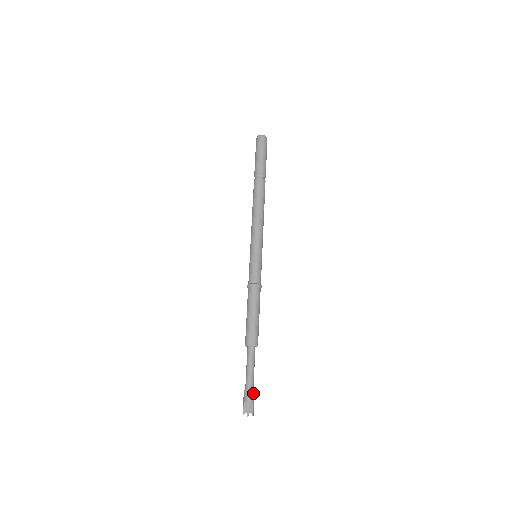
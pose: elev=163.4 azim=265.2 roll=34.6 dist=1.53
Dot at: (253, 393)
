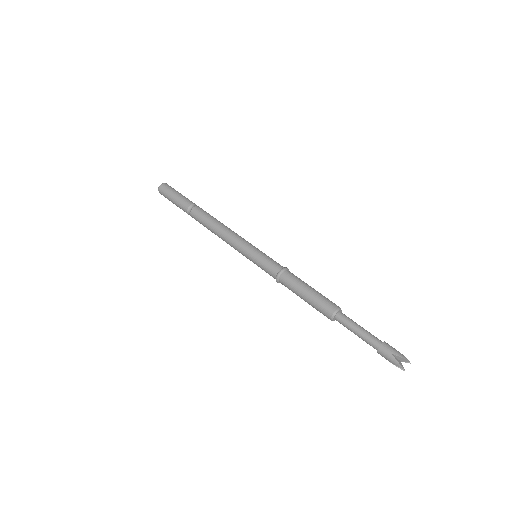
Dot at: (387, 344)
